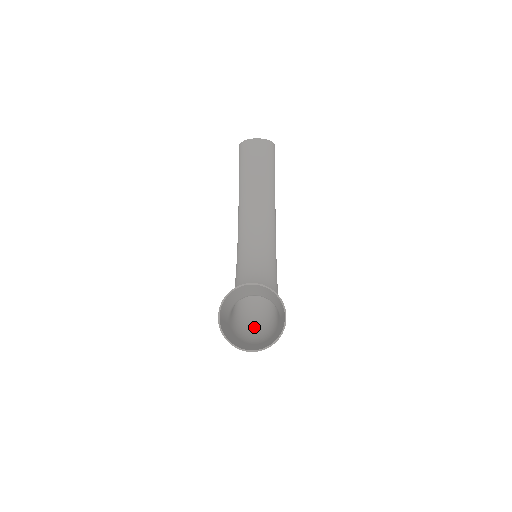
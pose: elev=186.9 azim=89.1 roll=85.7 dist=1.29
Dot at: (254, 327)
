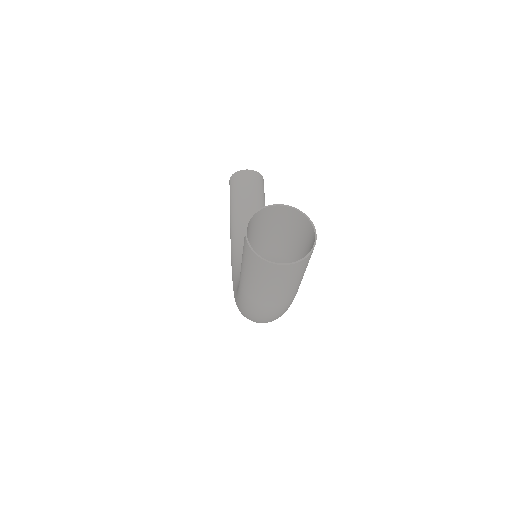
Dot at: occluded
